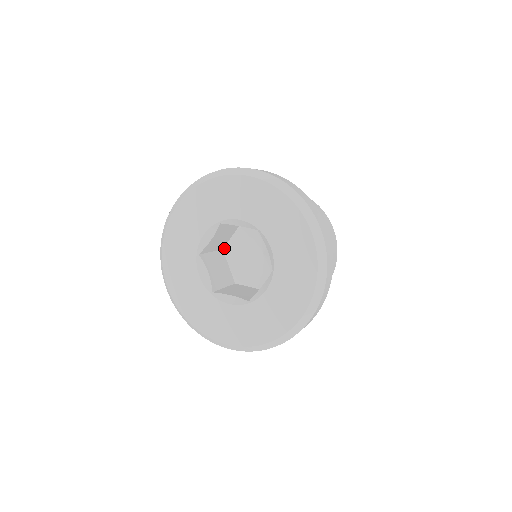
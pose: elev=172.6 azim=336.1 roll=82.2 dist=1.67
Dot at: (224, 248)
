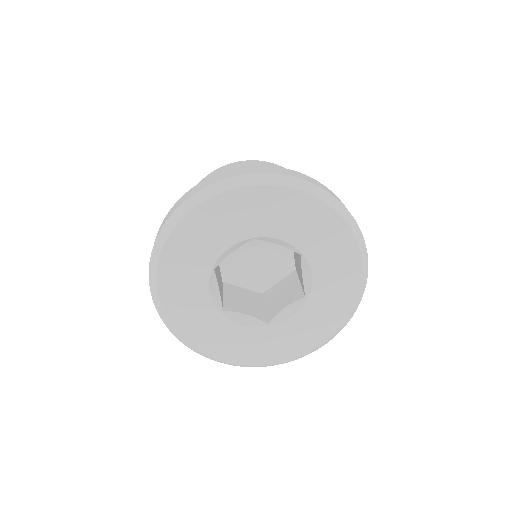
Dot at: (222, 279)
